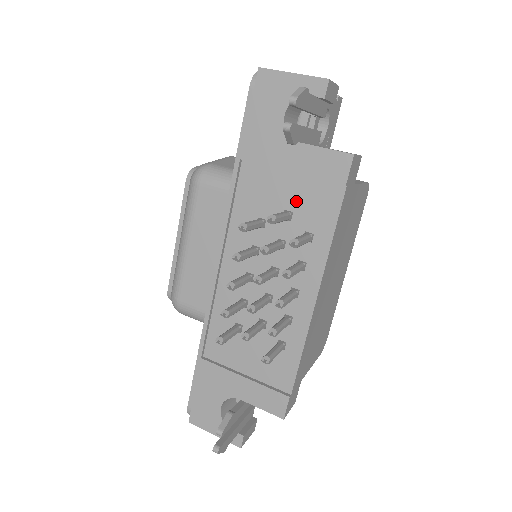
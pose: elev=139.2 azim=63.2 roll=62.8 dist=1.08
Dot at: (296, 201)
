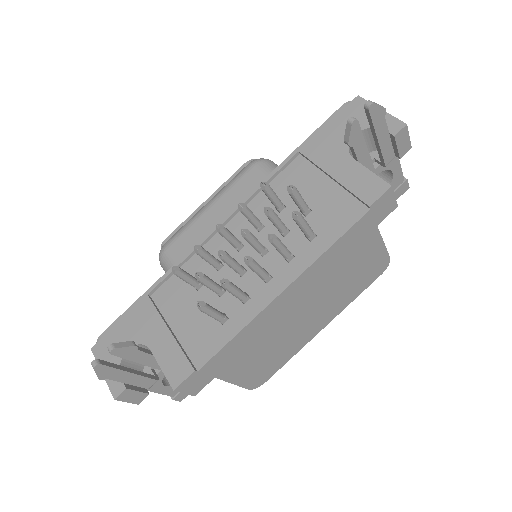
Dot at: (321, 203)
